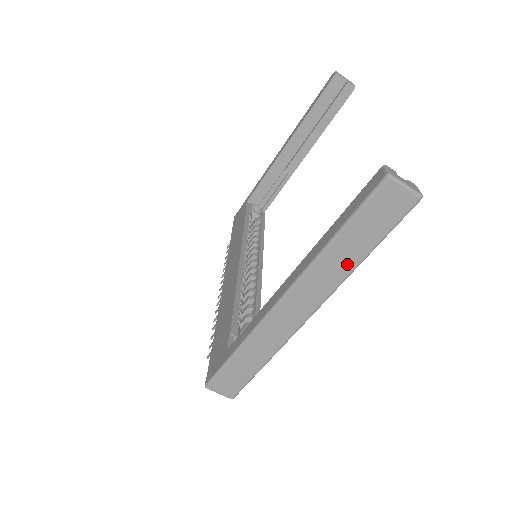
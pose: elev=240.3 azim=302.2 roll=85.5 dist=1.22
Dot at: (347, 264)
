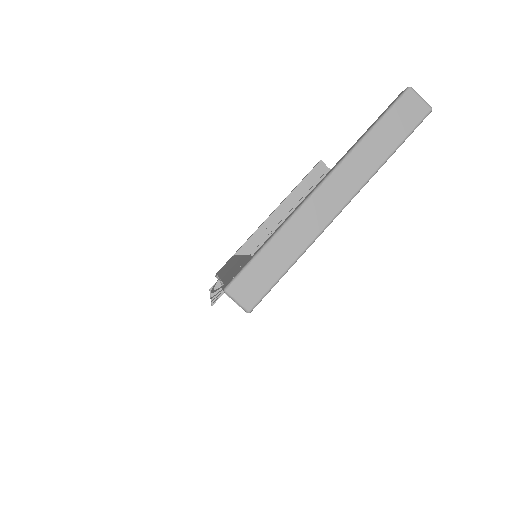
Dot at: (377, 157)
